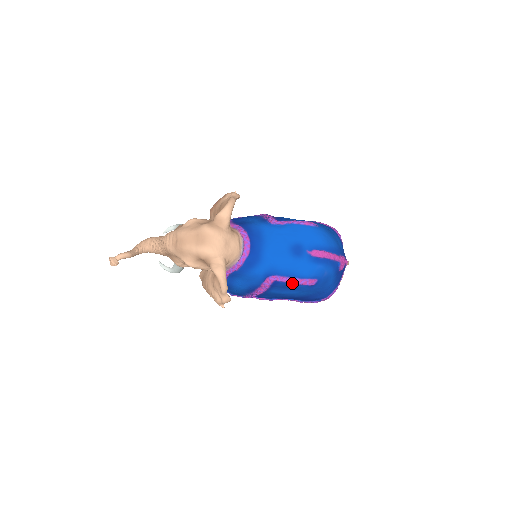
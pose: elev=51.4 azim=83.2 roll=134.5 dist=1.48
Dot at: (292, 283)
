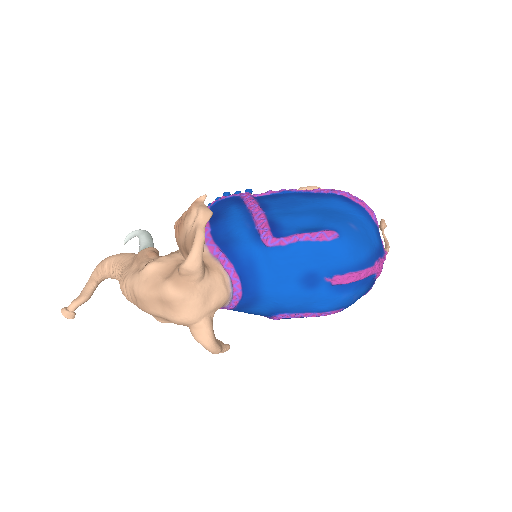
Dot at: (309, 316)
